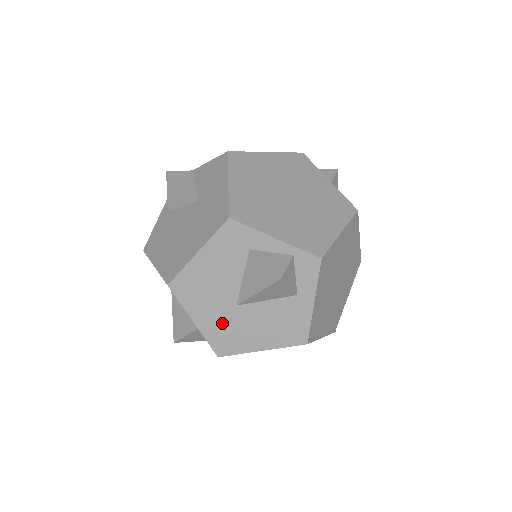
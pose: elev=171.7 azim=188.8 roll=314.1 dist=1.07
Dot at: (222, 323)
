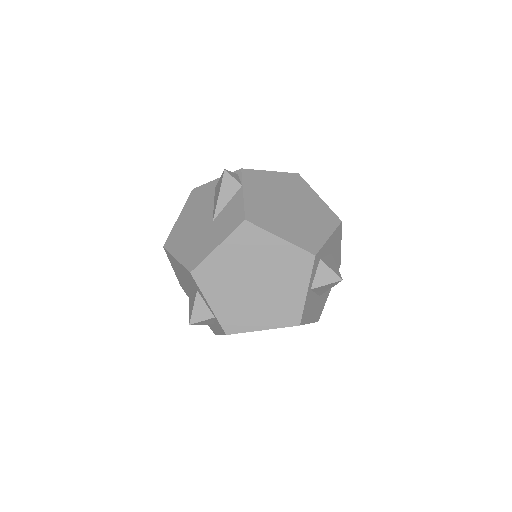
Dot at: (183, 284)
